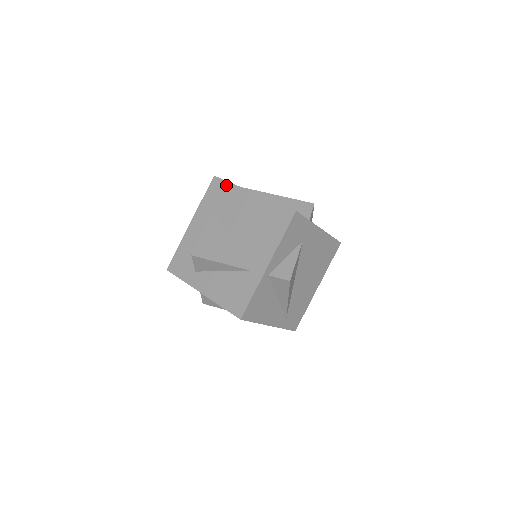
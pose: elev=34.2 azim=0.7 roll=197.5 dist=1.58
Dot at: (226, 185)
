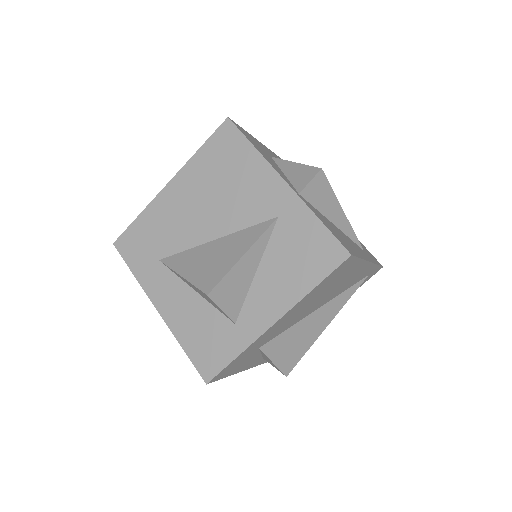
Dot at: (136, 226)
